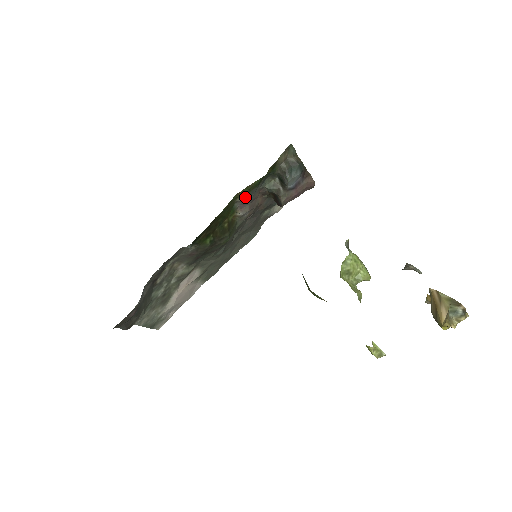
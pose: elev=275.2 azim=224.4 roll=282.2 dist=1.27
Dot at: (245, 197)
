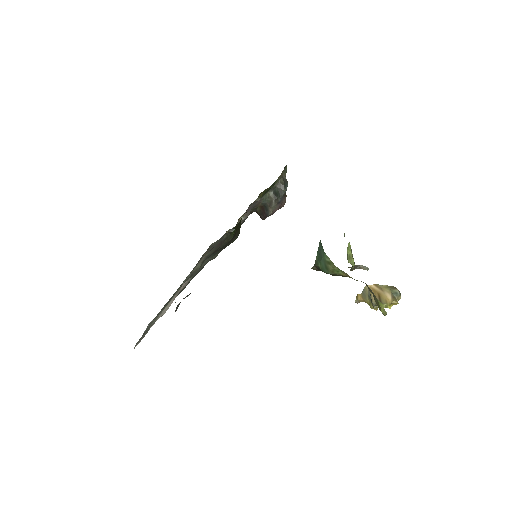
Dot at: (256, 201)
